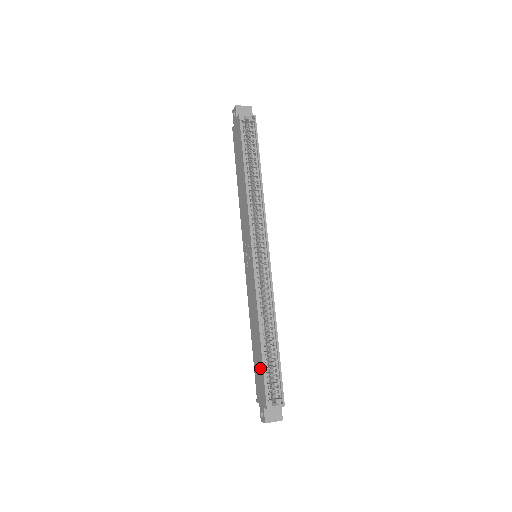
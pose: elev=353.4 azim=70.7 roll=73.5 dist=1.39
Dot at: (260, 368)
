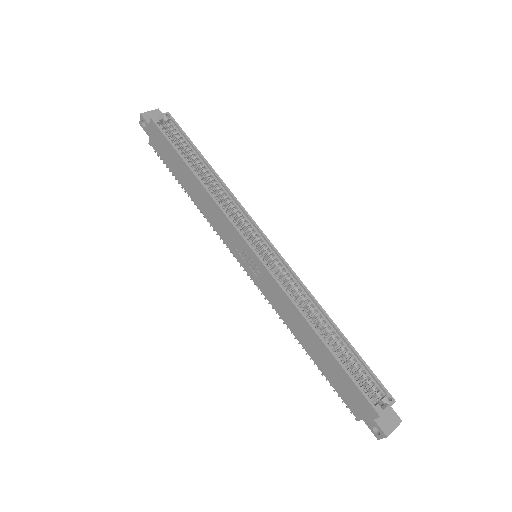
Dot at: (340, 375)
